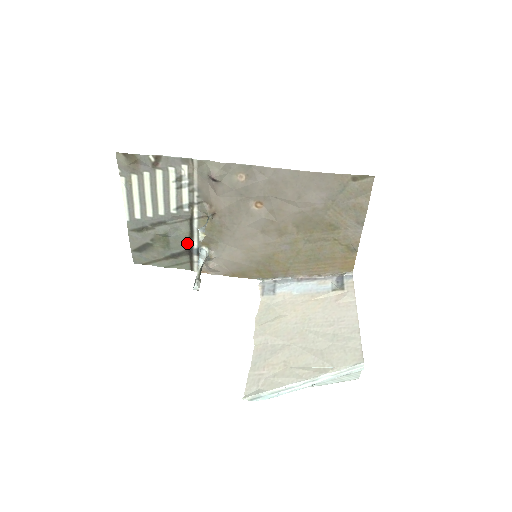
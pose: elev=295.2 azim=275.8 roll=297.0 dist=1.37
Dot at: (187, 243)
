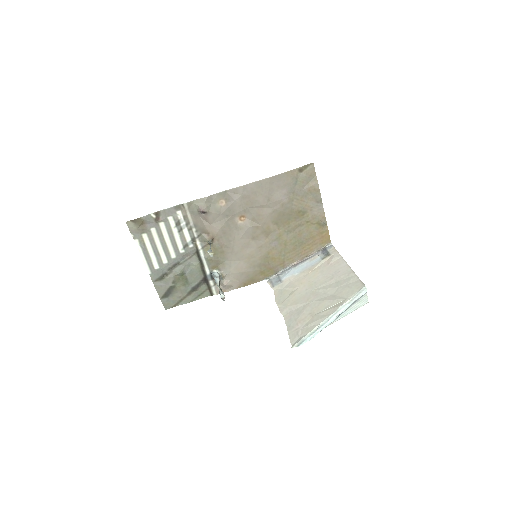
Dot at: (201, 273)
